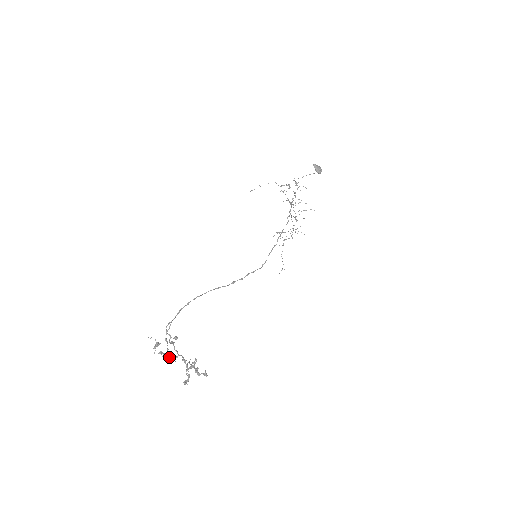
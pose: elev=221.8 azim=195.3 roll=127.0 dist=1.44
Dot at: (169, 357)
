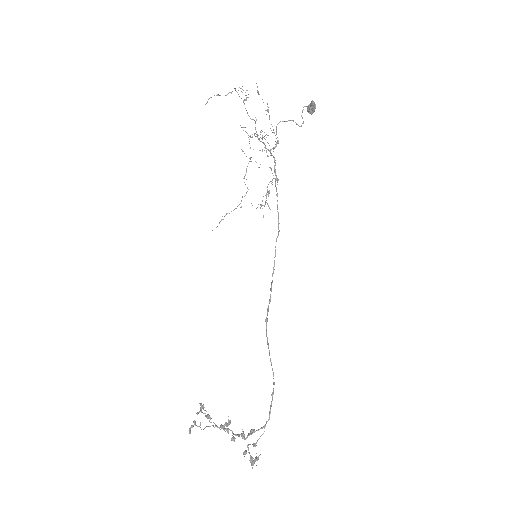
Dot at: occluded
